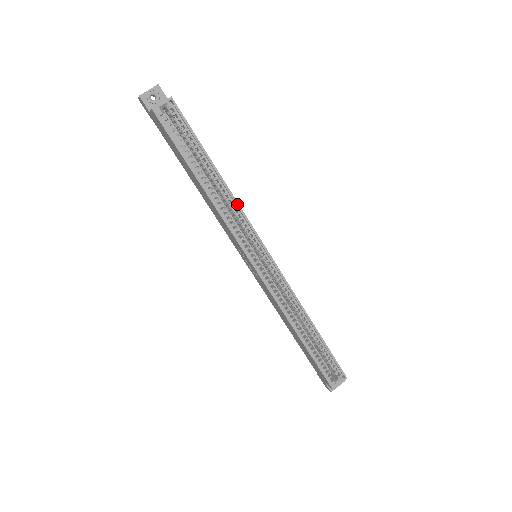
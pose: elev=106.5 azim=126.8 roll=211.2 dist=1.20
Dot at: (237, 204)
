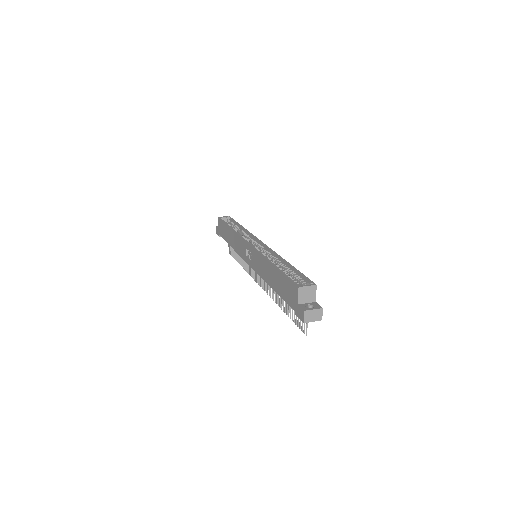
Dot at: (248, 232)
